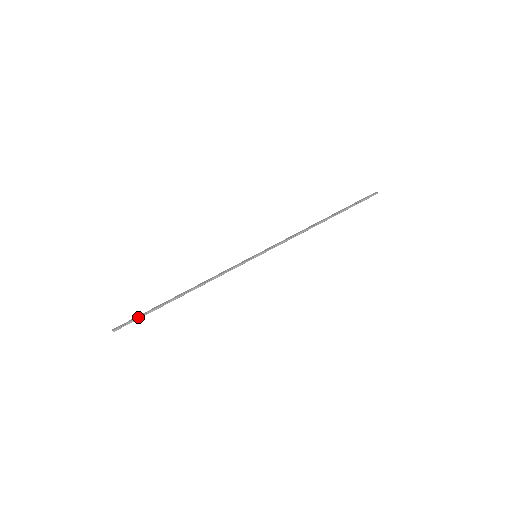
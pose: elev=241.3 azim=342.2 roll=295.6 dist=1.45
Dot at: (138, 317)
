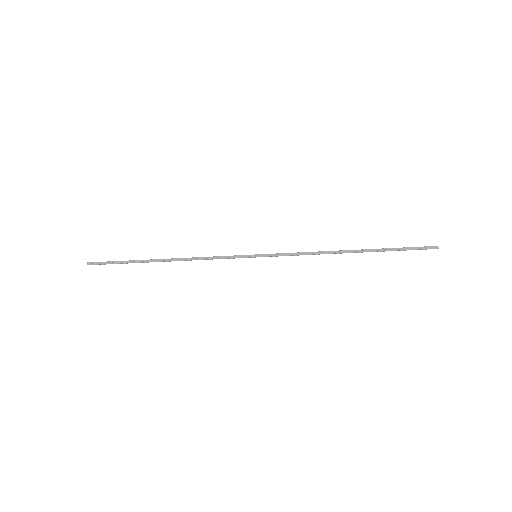
Dot at: (115, 263)
